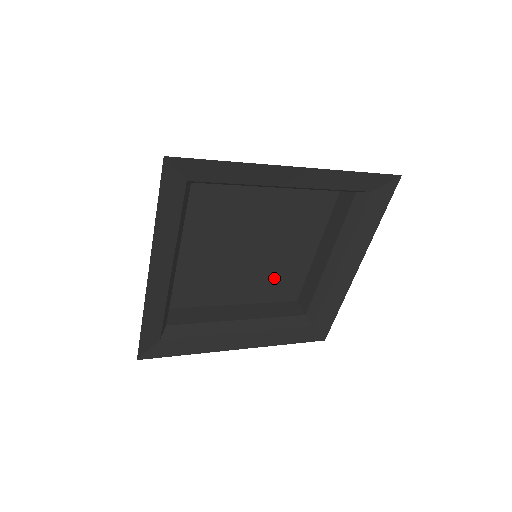
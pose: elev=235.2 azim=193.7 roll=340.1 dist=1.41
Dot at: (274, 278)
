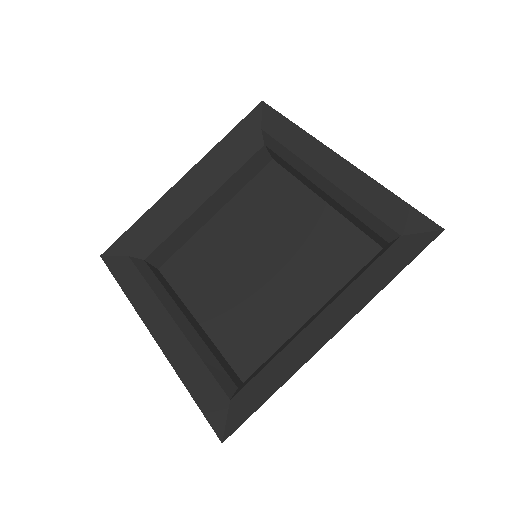
Dot at: (253, 326)
